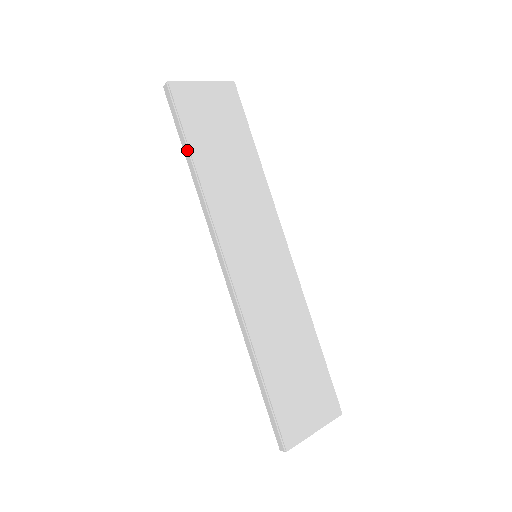
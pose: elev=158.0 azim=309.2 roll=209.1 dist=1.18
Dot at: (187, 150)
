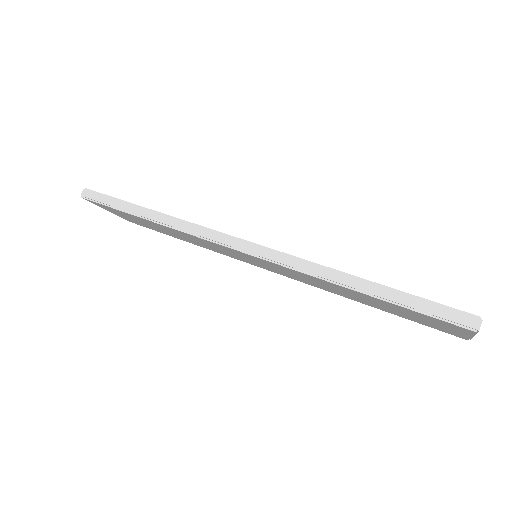
Dot at: (134, 206)
